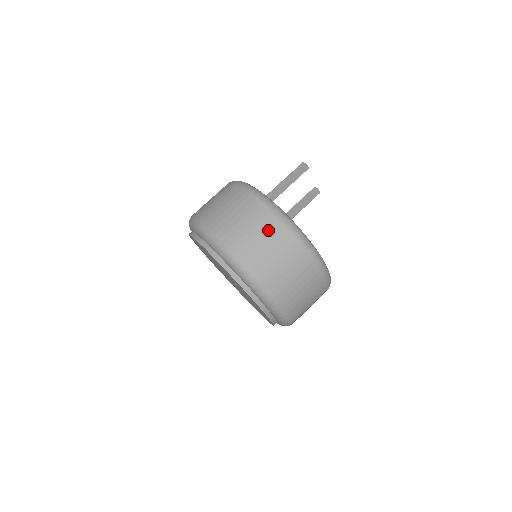
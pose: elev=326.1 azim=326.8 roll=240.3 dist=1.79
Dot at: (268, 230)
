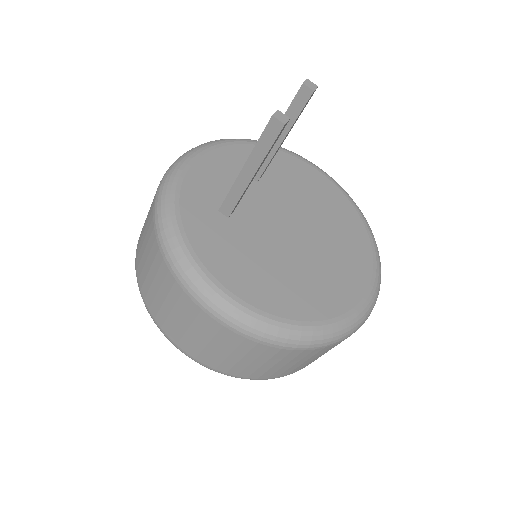
Dot at: (289, 359)
